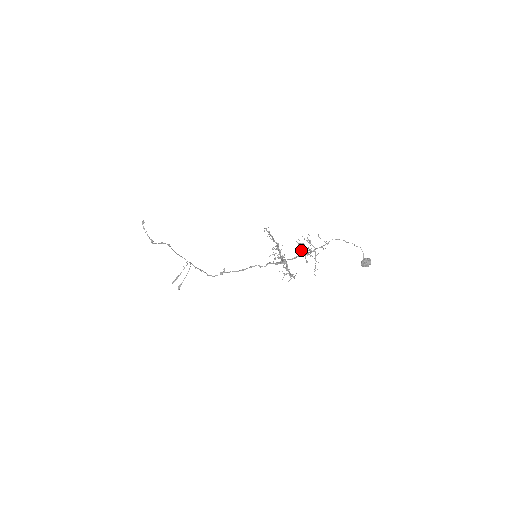
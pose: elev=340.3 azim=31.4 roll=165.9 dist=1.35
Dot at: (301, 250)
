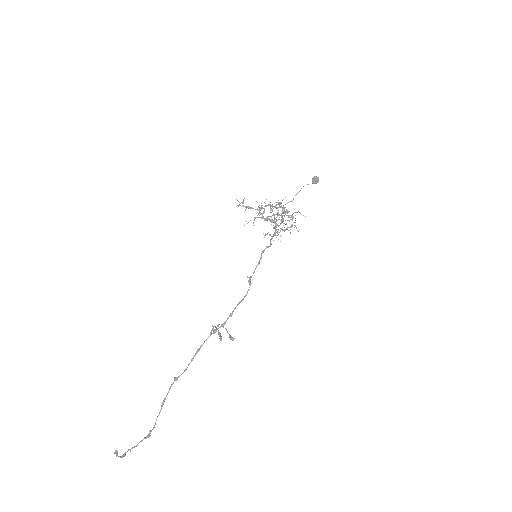
Dot at: (276, 205)
